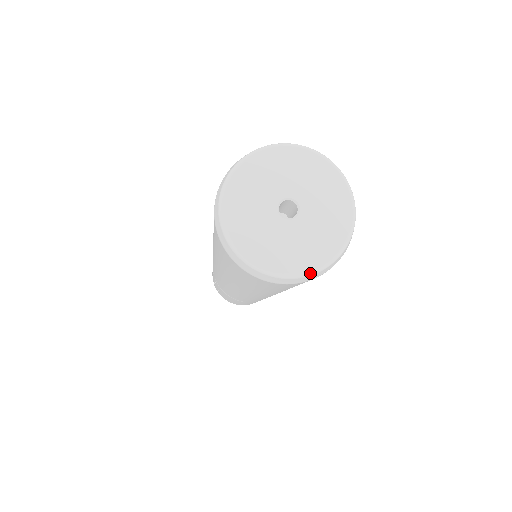
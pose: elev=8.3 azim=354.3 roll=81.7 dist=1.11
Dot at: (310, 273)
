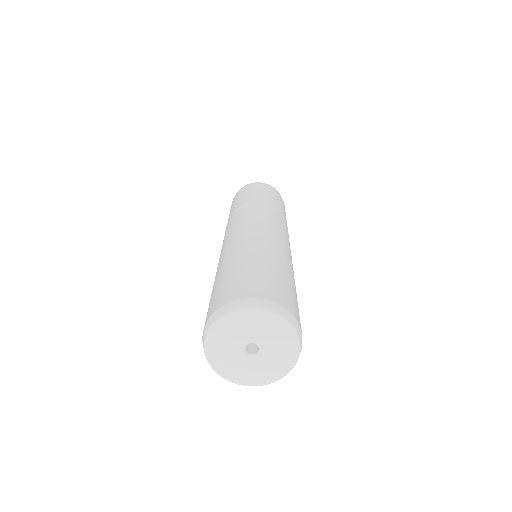
Dot at: (297, 359)
